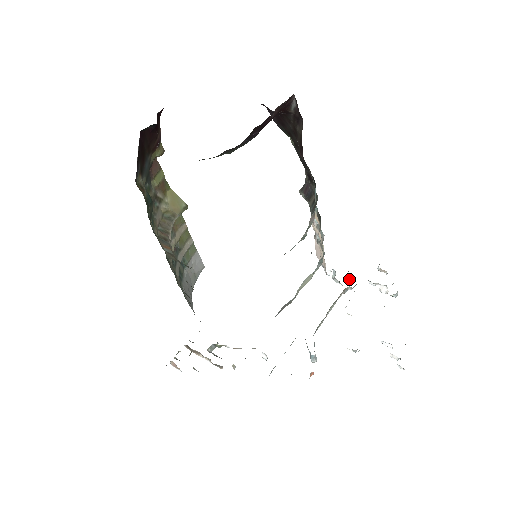
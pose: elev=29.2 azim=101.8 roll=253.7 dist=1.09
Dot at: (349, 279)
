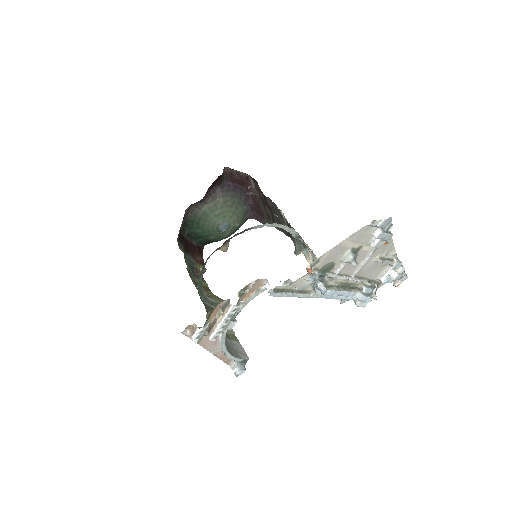
Dot at: occluded
